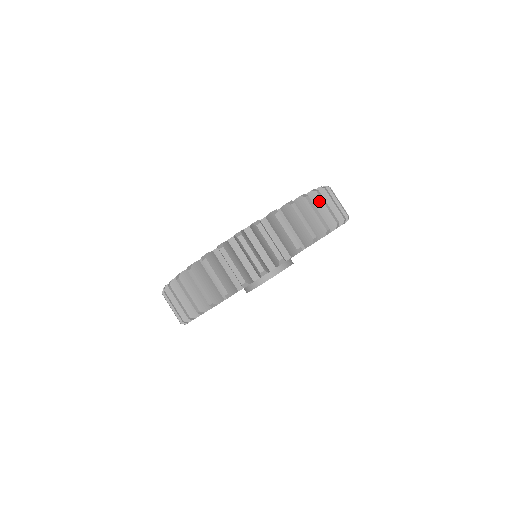
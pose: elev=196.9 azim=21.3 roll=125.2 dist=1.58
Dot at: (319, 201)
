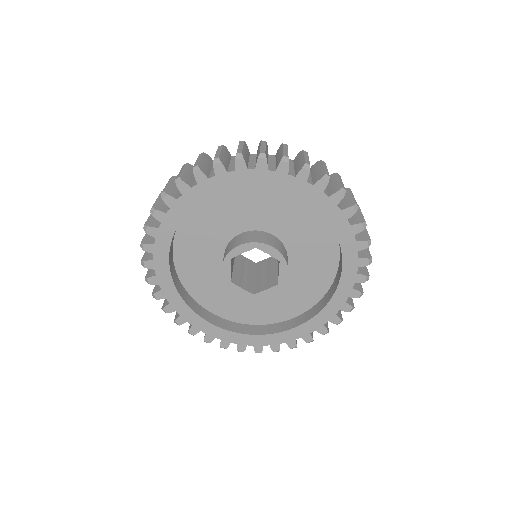
Dot at: occluded
